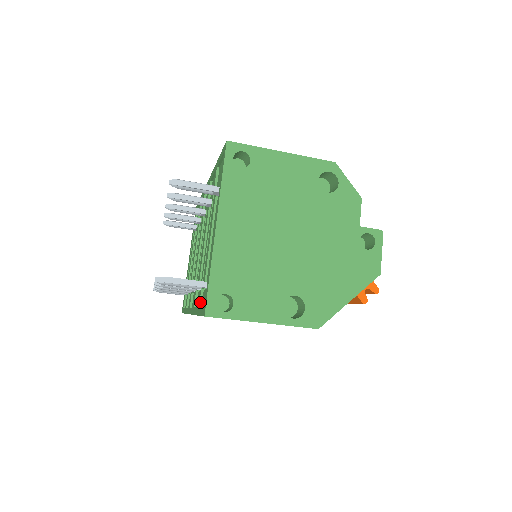
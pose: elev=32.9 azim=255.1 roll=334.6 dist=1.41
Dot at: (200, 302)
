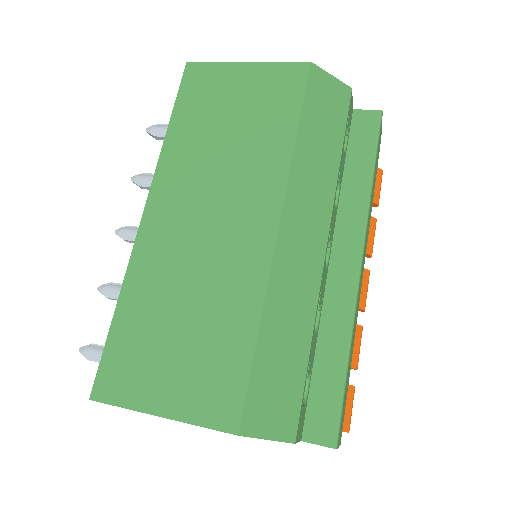
Dot at: occluded
